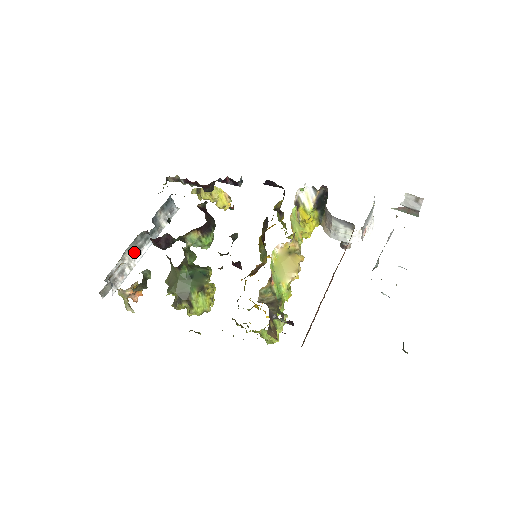
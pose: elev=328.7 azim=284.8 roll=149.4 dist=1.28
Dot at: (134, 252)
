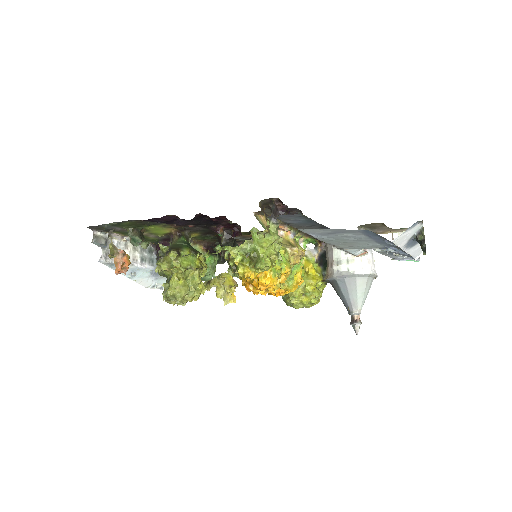
Dot at: (137, 255)
